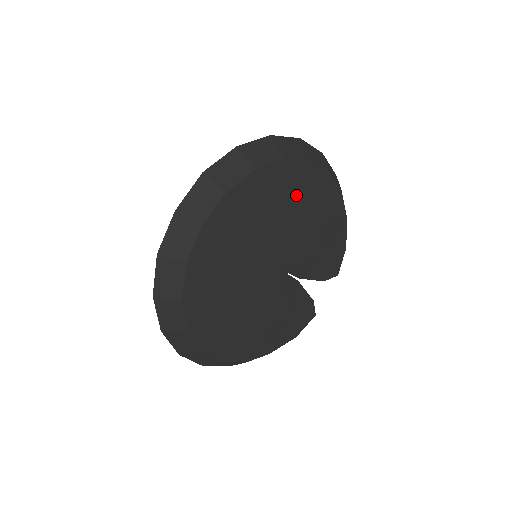
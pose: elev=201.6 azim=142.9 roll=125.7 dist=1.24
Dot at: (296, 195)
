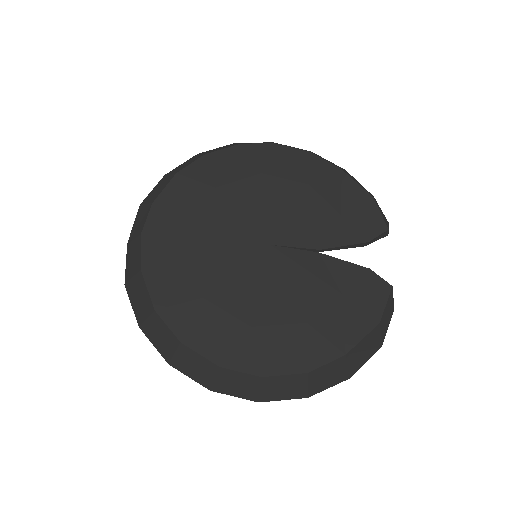
Dot at: (242, 175)
